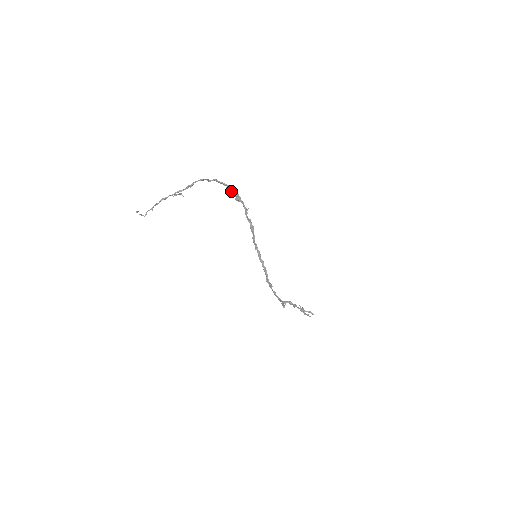
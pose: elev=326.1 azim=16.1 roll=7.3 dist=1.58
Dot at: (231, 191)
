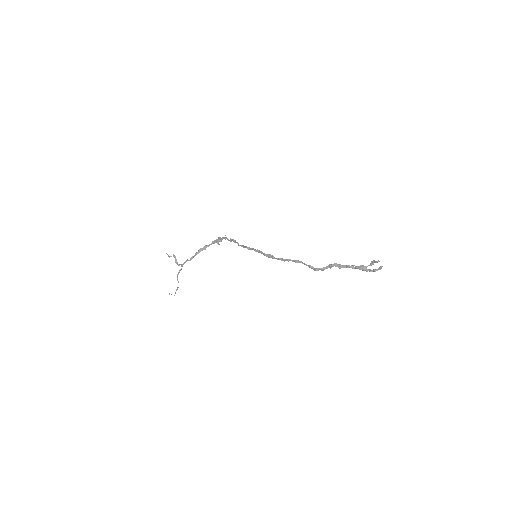
Dot at: (217, 241)
